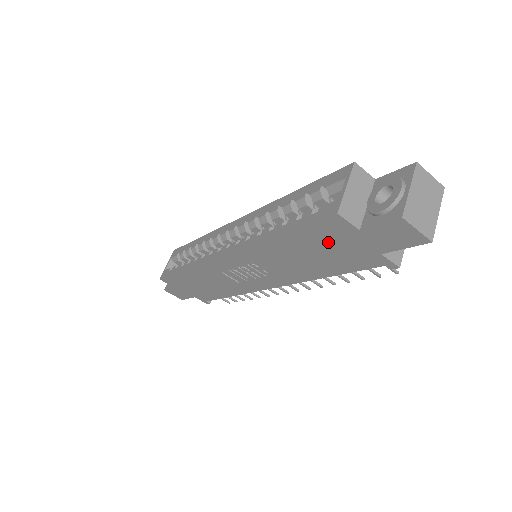
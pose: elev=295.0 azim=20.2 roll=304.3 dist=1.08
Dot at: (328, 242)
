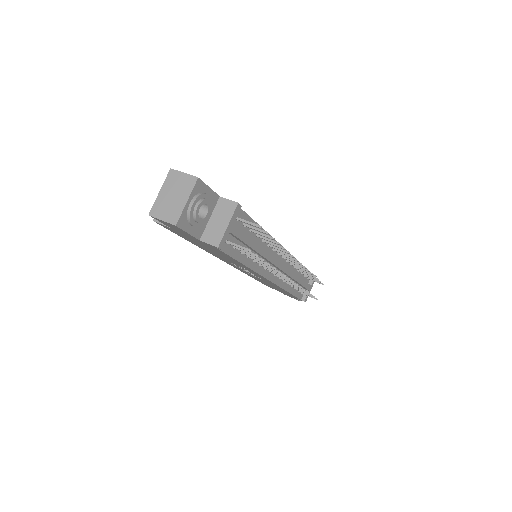
Dot at: (190, 239)
